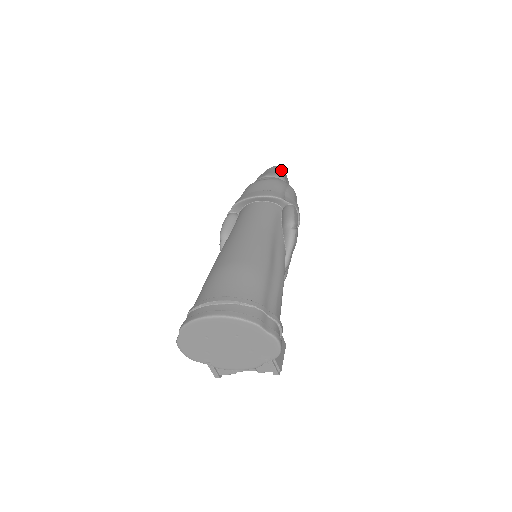
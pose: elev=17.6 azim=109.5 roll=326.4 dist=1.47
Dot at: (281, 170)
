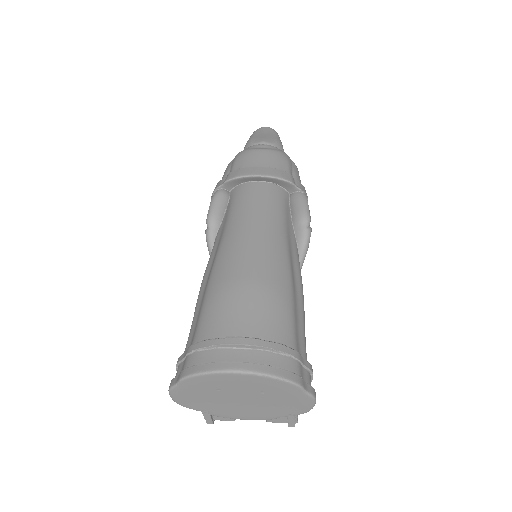
Dot at: (277, 135)
